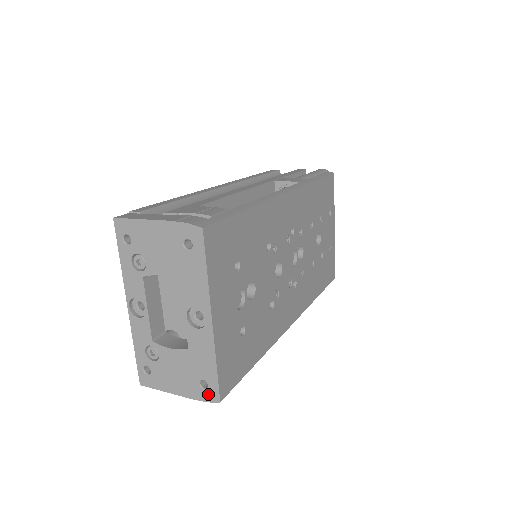
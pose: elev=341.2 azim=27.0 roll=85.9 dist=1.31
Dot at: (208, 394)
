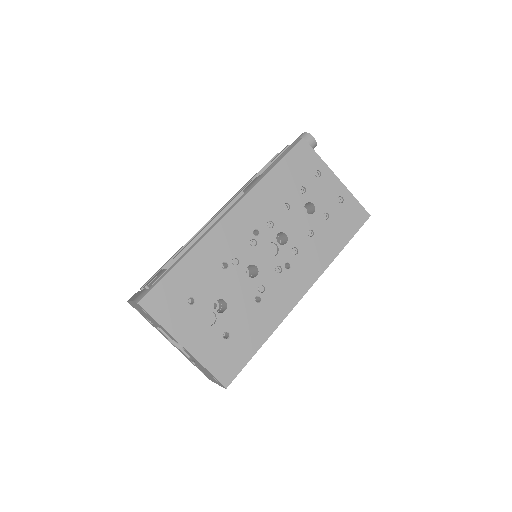
Dot at: (221, 384)
